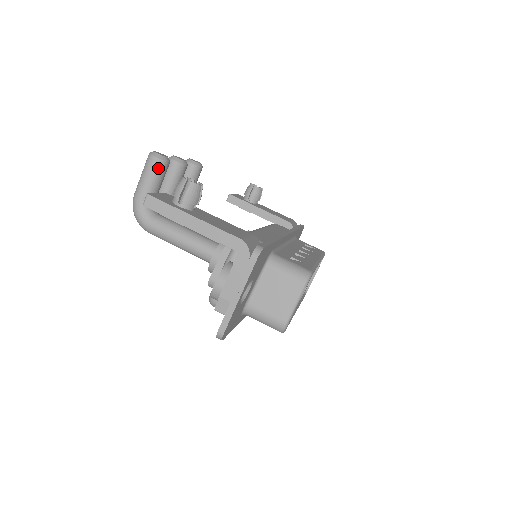
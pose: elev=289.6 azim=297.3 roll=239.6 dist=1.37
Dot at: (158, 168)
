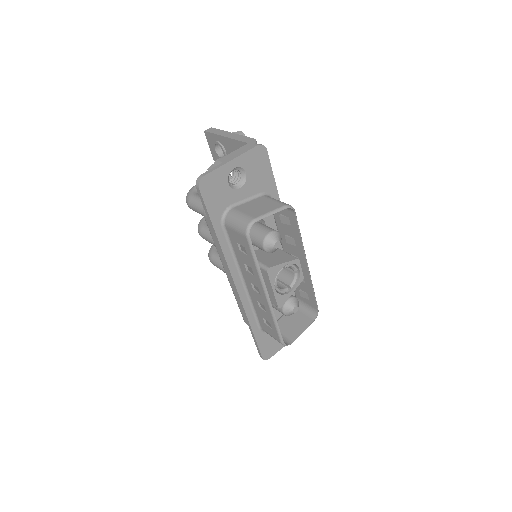
Dot at: occluded
